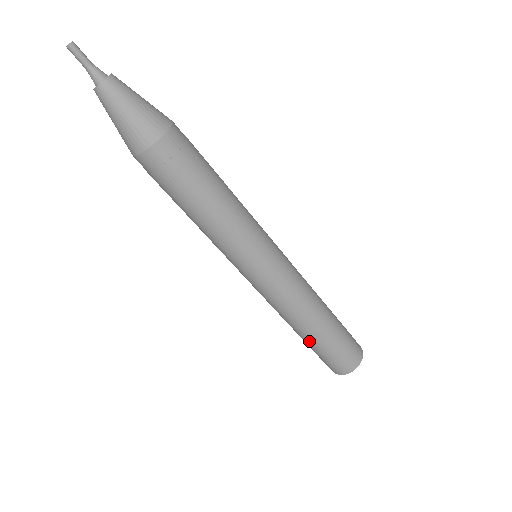
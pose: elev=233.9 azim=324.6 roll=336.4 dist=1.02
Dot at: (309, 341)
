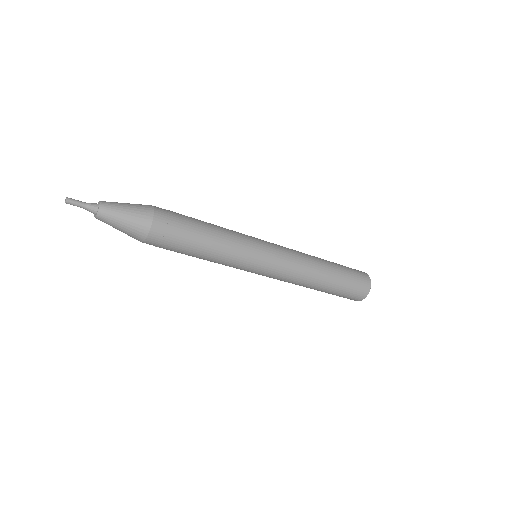
Dot at: (323, 291)
